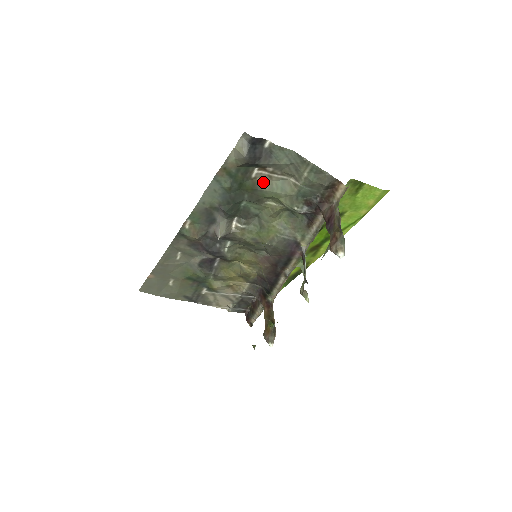
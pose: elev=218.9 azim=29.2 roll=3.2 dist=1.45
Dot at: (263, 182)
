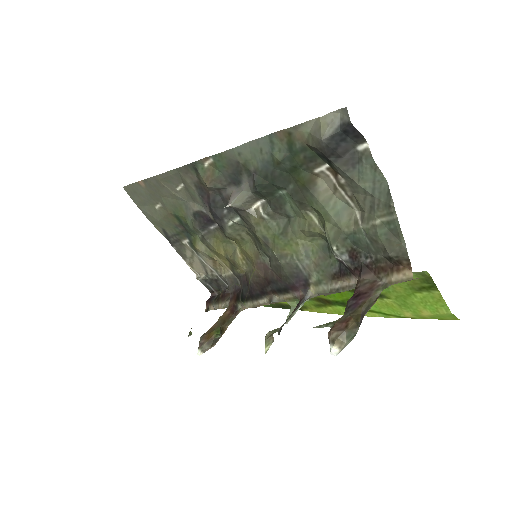
Dot at: (323, 187)
